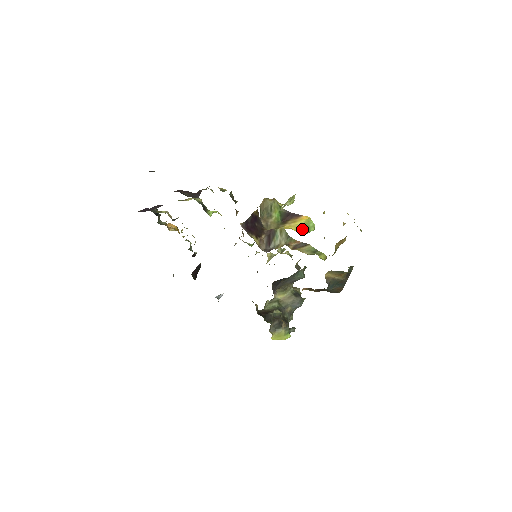
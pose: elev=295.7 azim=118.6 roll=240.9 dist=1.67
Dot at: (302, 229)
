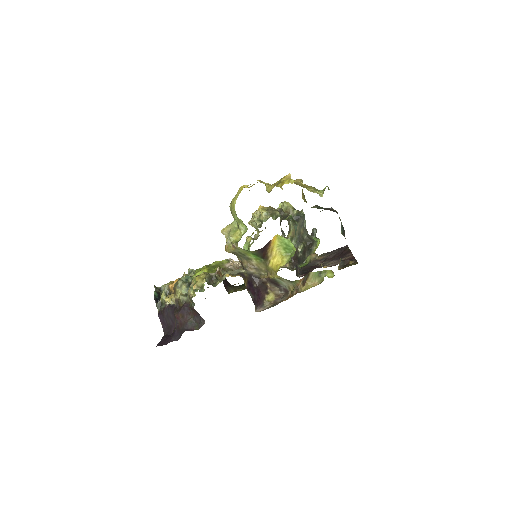
Dot at: (284, 251)
